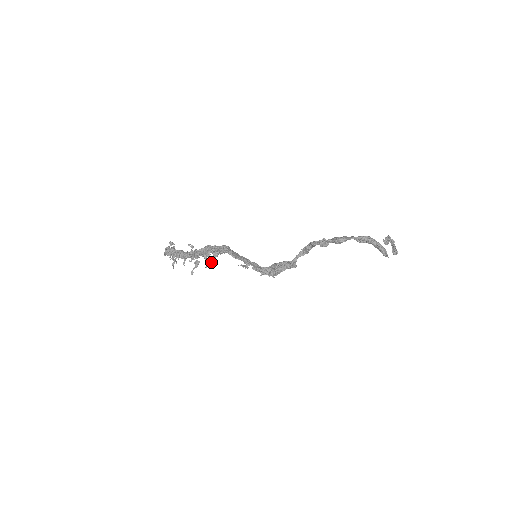
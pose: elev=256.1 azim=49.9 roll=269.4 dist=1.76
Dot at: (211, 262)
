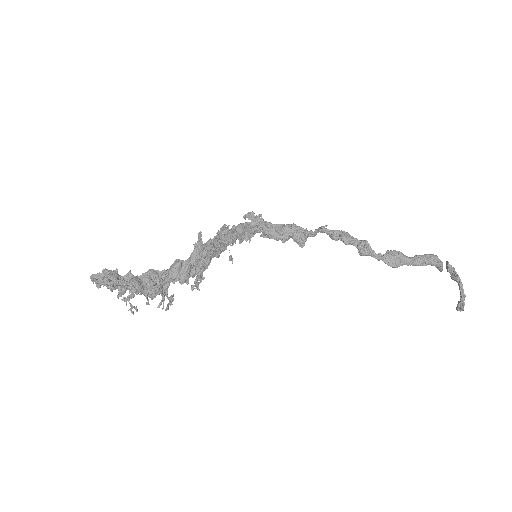
Dot at: occluded
